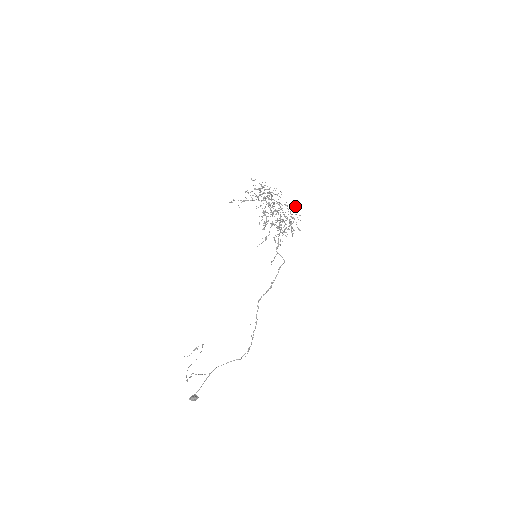
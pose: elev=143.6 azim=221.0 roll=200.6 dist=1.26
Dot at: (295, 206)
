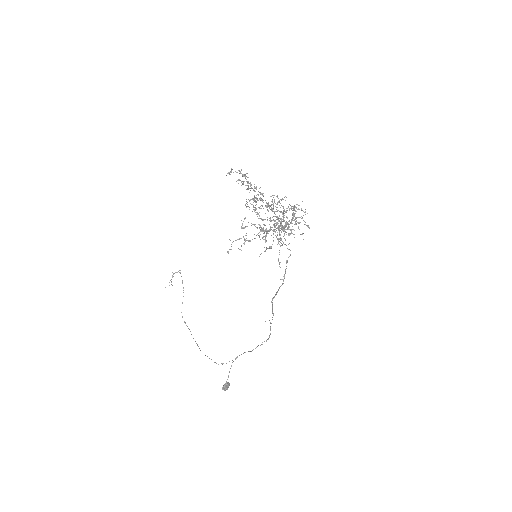
Dot at: (304, 212)
